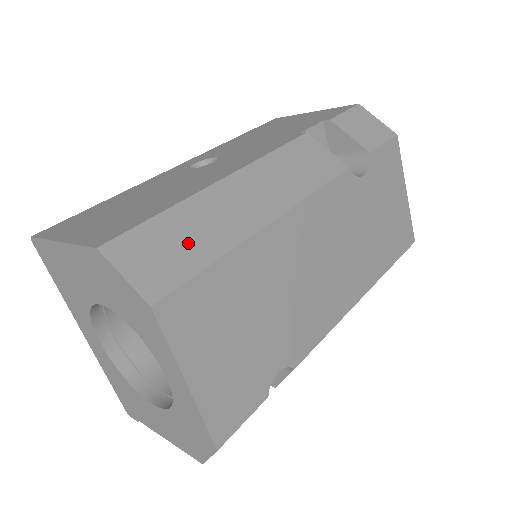
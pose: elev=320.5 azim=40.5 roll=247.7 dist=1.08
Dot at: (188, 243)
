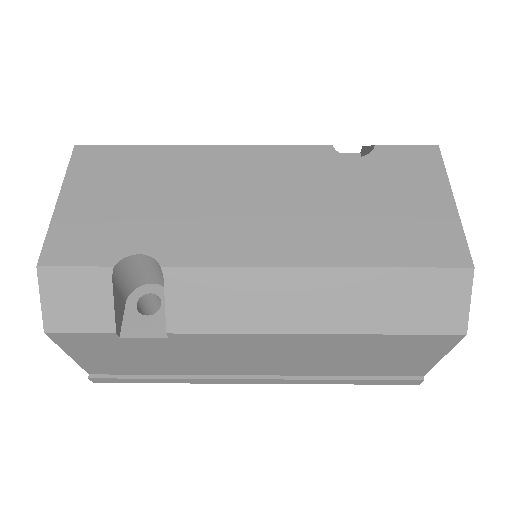
Dot at: occluded
